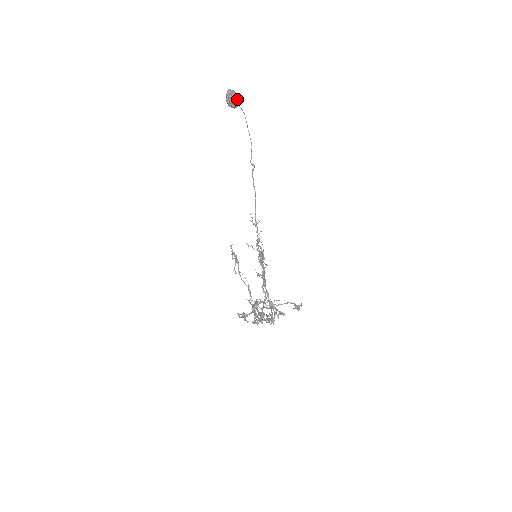
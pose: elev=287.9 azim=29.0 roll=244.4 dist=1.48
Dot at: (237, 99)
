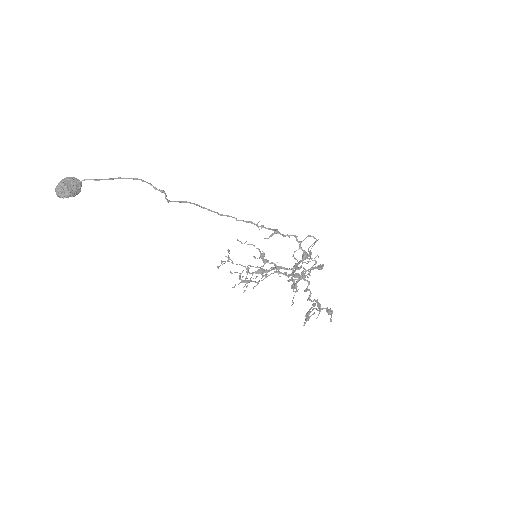
Dot at: (72, 185)
